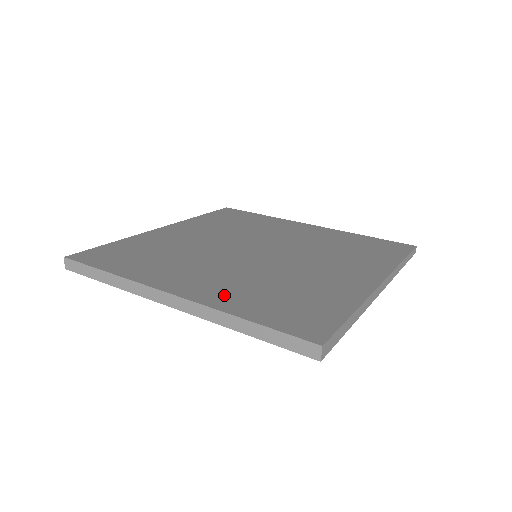
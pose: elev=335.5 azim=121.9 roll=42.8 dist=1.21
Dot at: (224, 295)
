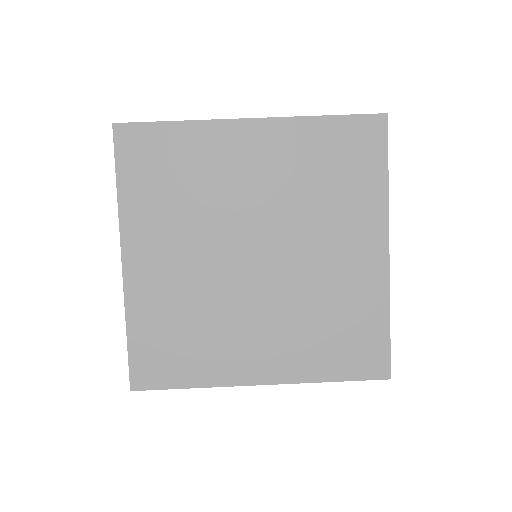
Dot at: (296, 361)
